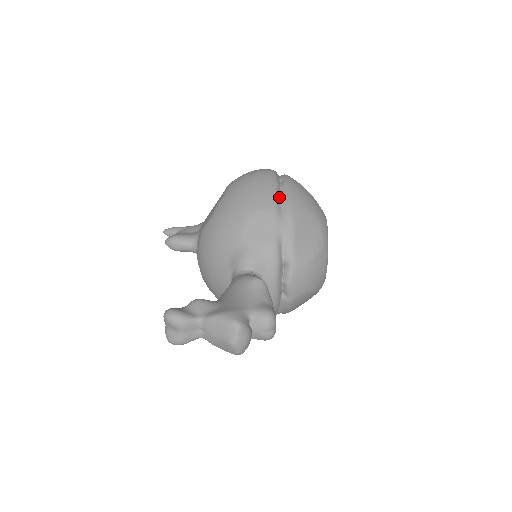
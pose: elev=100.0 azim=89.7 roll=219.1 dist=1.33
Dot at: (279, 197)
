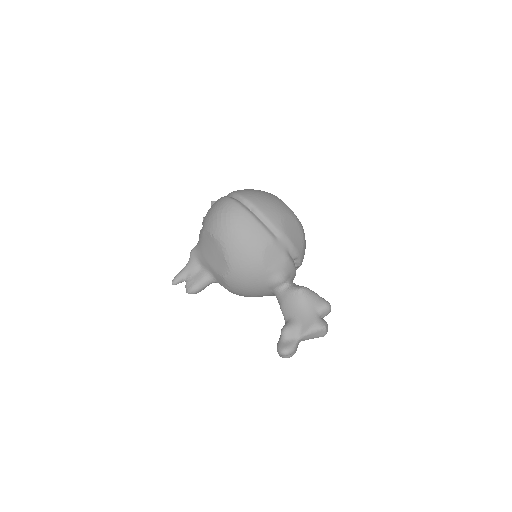
Dot at: (265, 226)
